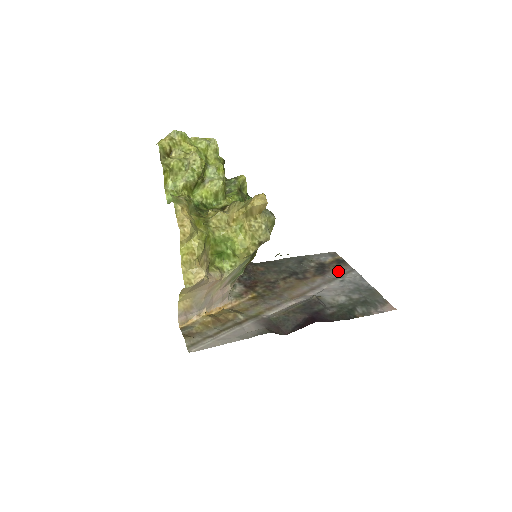
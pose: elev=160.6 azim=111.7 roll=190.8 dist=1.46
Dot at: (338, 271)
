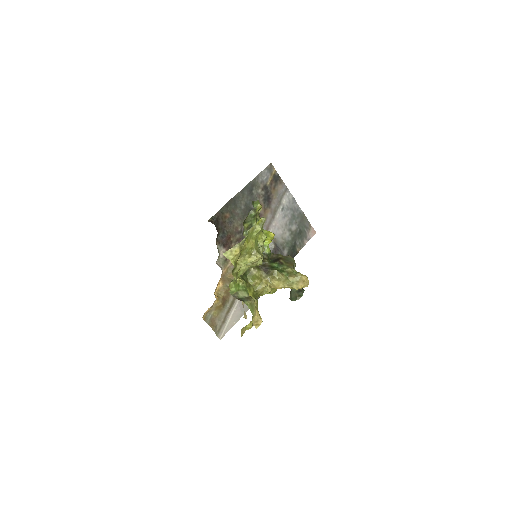
Dot at: (278, 195)
